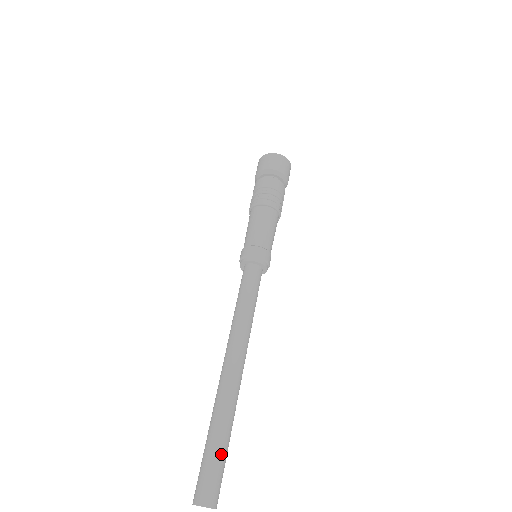
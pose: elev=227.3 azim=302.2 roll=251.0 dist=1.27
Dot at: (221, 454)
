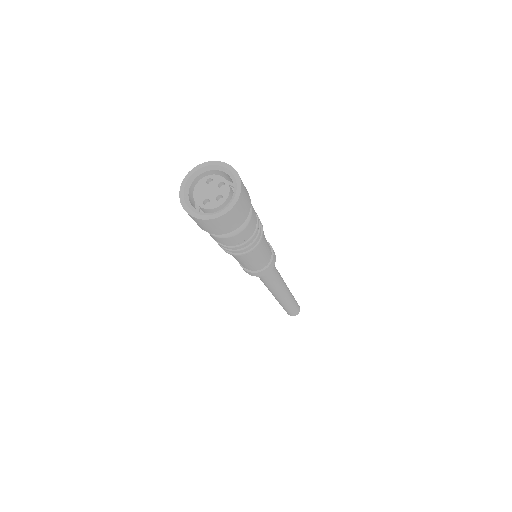
Dot at: (289, 311)
